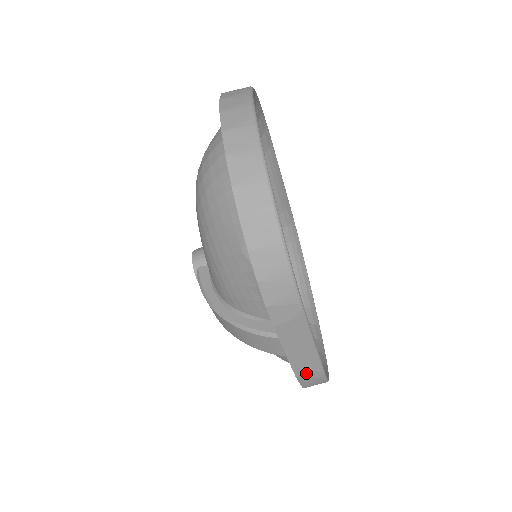
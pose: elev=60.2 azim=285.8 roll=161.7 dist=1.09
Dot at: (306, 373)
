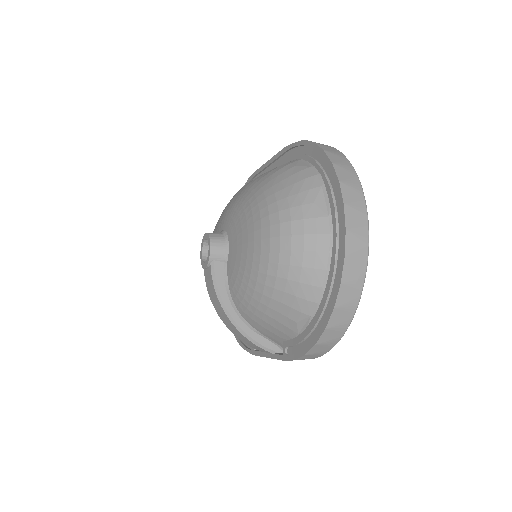
Dot at: occluded
